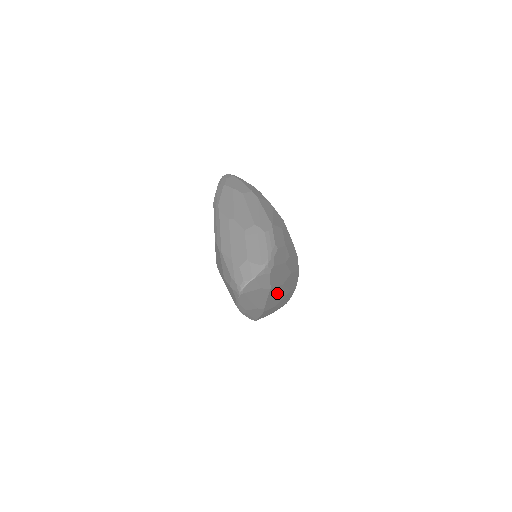
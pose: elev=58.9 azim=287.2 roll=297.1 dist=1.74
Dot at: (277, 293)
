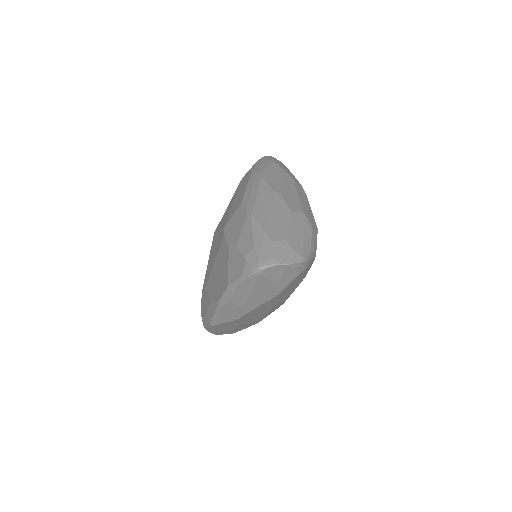
Dot at: (265, 308)
